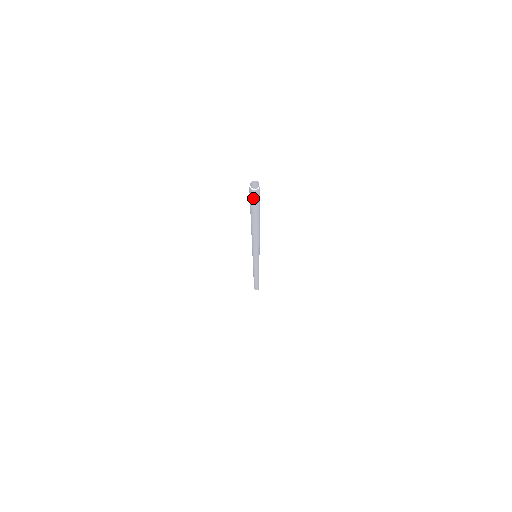
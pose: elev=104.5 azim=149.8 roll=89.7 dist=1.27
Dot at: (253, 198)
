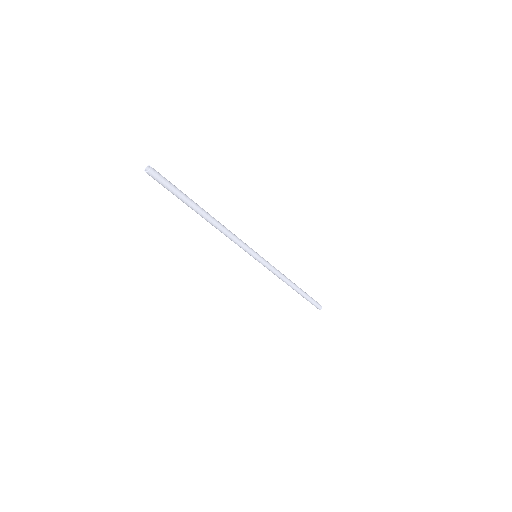
Dot at: occluded
